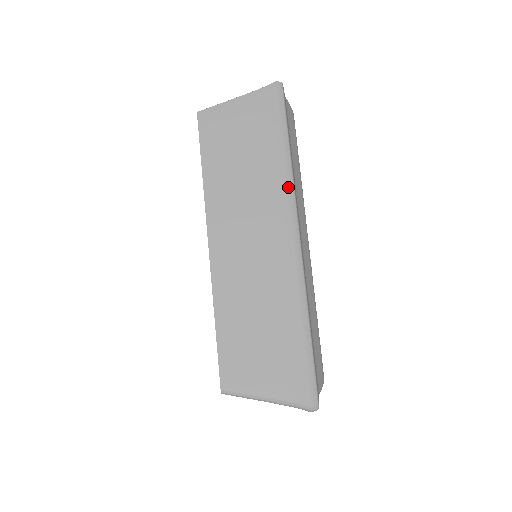
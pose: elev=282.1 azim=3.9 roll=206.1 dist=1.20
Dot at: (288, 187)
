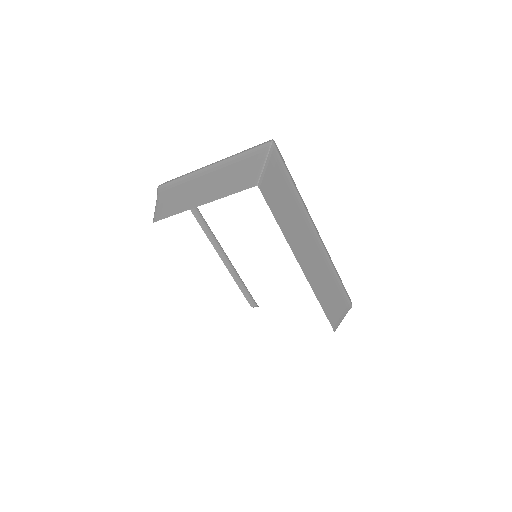
Dot at: (305, 206)
